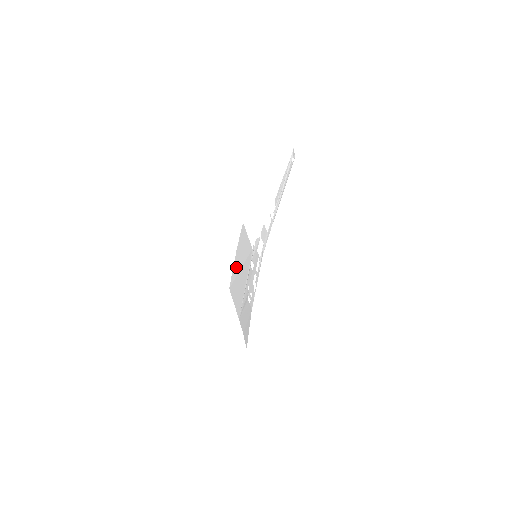
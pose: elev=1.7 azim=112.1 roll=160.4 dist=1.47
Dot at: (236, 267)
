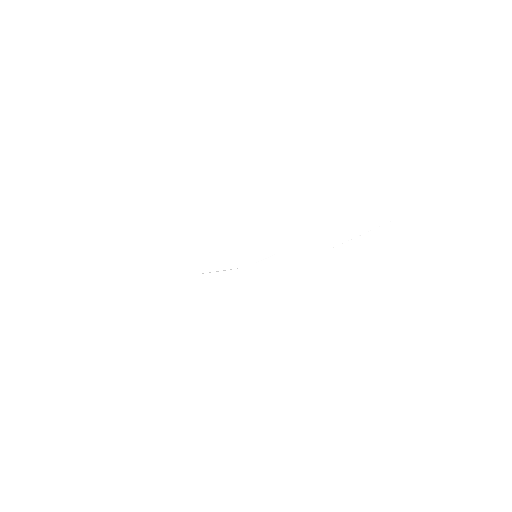
Dot at: (208, 238)
